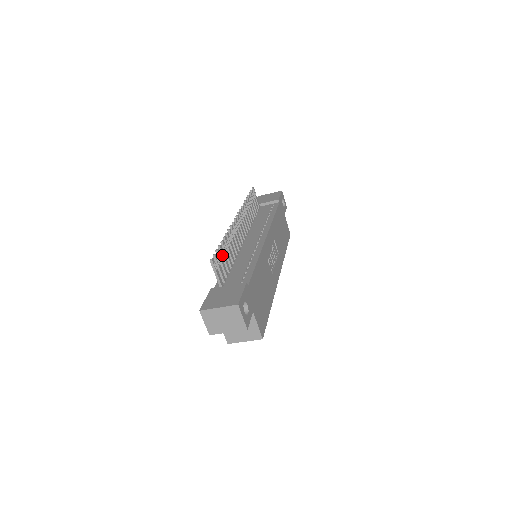
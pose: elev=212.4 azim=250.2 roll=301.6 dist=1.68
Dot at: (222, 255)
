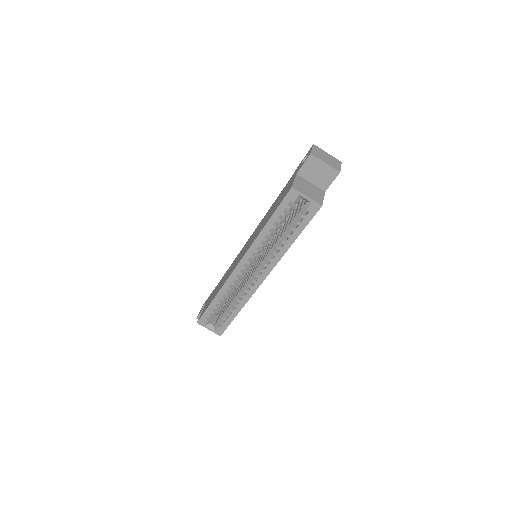
Dot at: occluded
